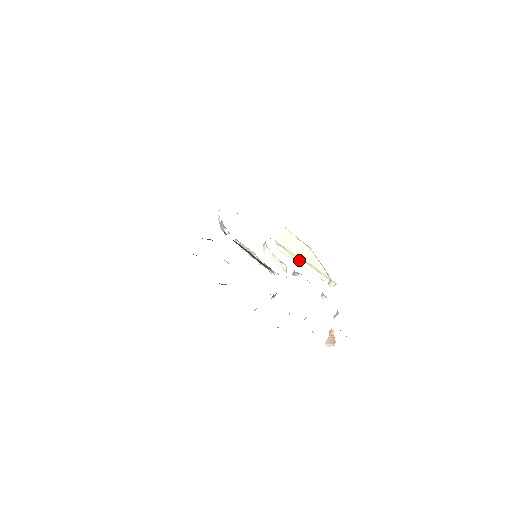
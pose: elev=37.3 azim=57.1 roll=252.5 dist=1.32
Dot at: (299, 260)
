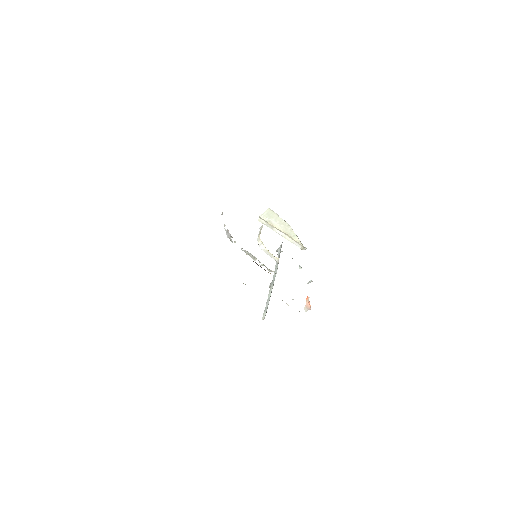
Dot at: (278, 231)
